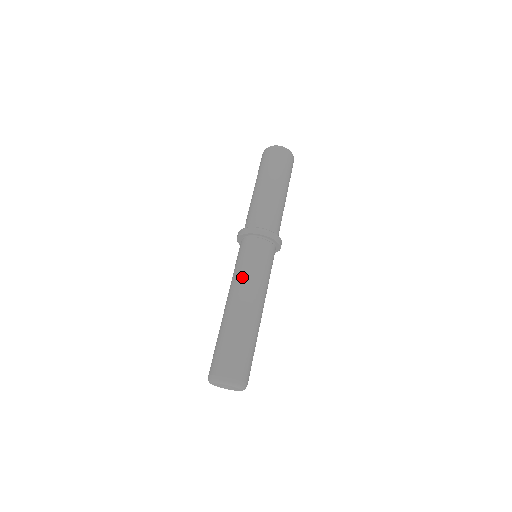
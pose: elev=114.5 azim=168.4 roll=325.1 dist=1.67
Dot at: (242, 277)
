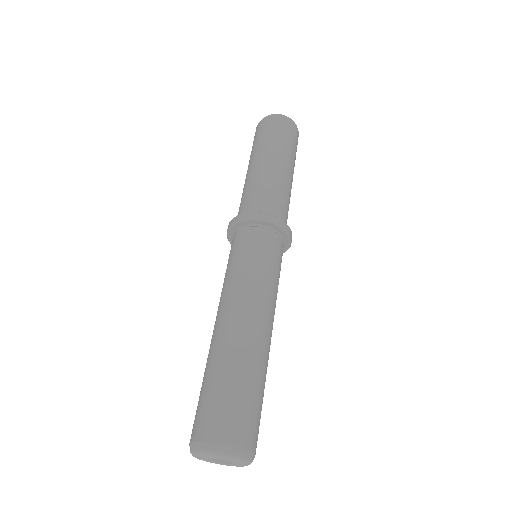
Dot at: (267, 288)
